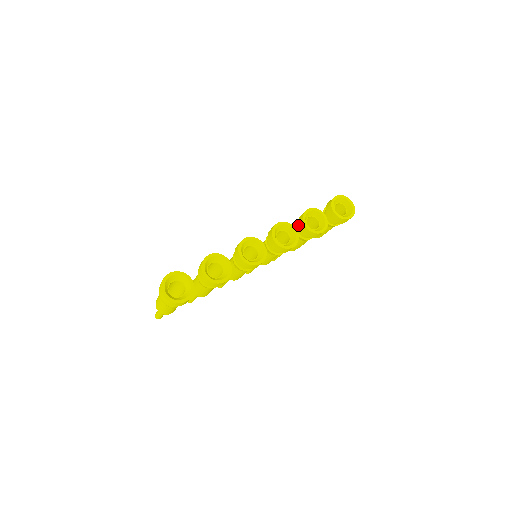
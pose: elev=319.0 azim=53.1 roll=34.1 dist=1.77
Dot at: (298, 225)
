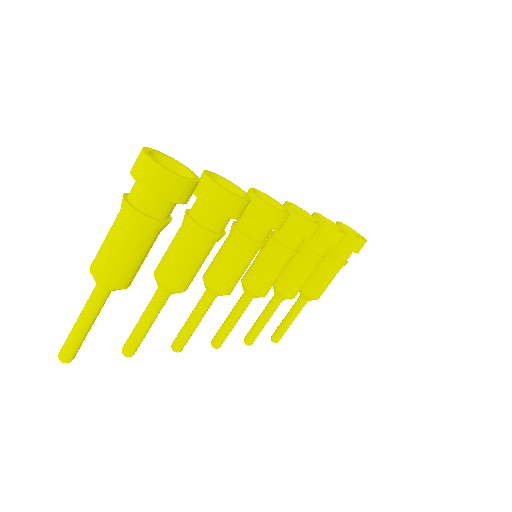
Dot at: occluded
